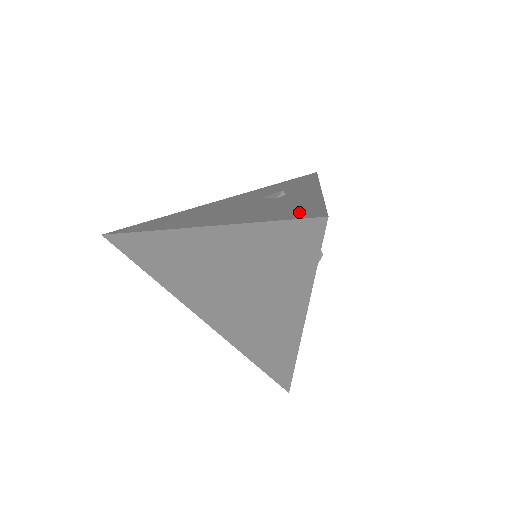
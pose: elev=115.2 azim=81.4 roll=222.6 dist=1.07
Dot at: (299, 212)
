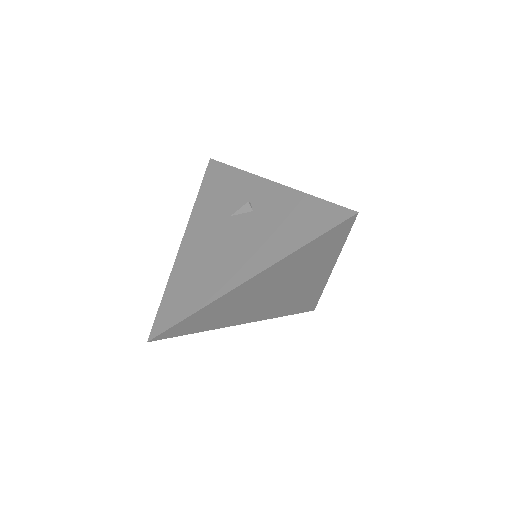
Dot at: (321, 218)
